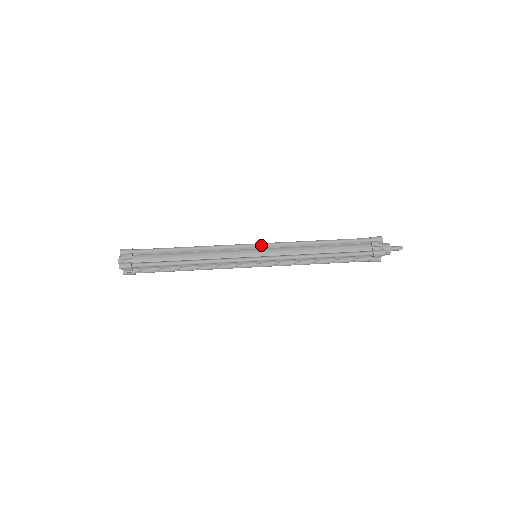
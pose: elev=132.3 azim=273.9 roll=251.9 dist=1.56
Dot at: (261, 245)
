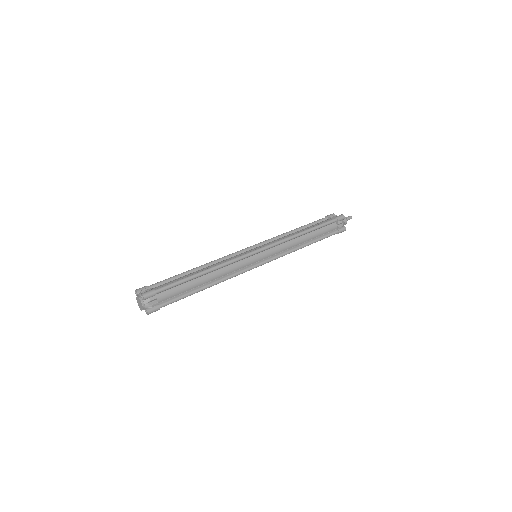
Dot at: (264, 250)
